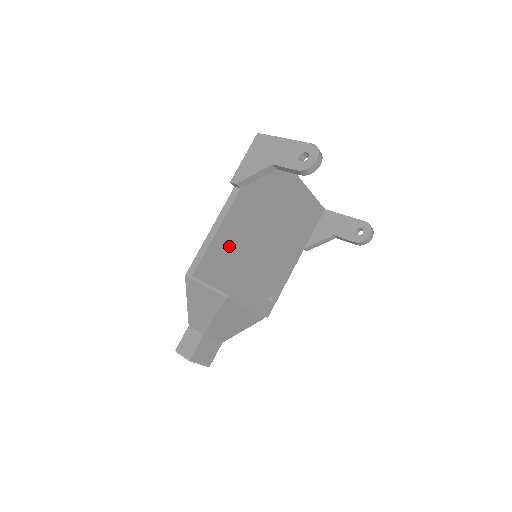
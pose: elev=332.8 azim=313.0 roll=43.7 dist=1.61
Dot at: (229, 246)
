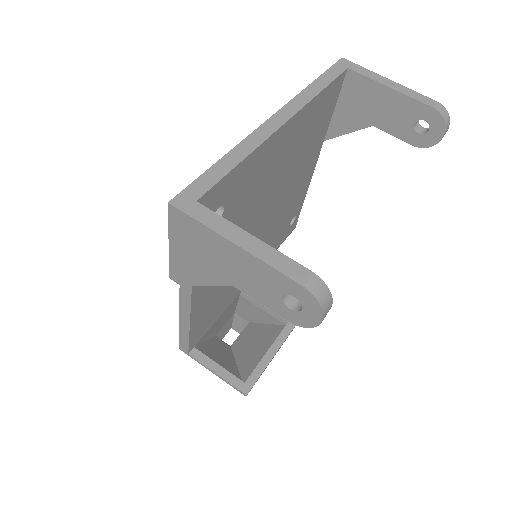
Dot at: (214, 295)
